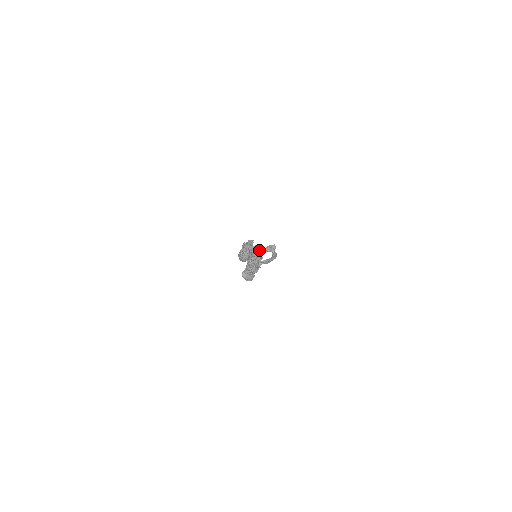
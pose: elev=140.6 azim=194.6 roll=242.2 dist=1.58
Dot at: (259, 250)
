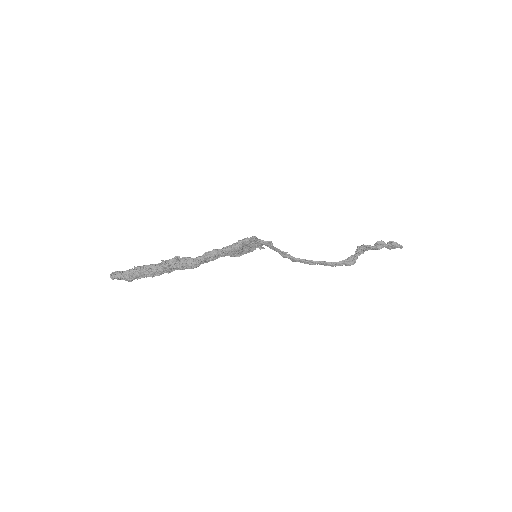
Dot at: (175, 258)
